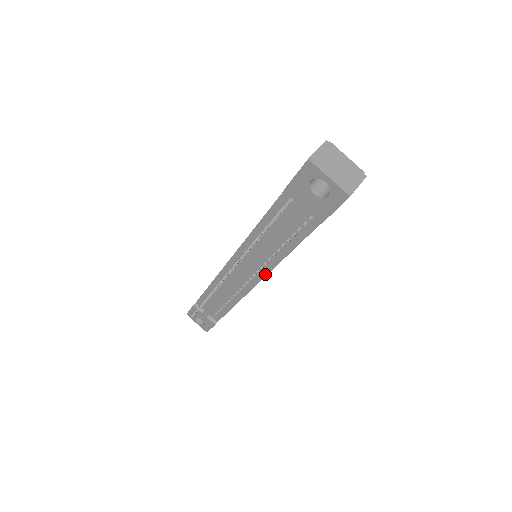
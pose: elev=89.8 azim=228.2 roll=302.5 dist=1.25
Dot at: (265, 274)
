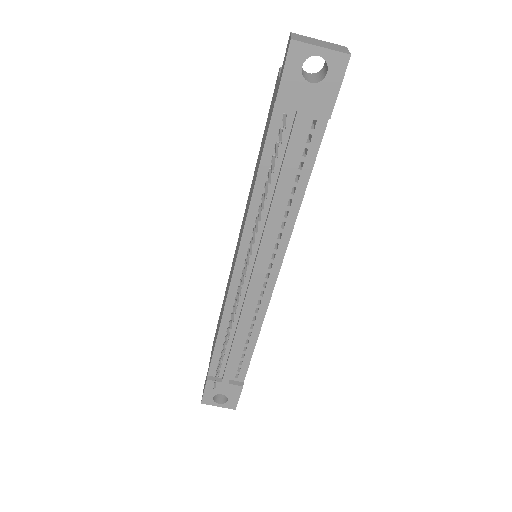
Dot at: (283, 253)
